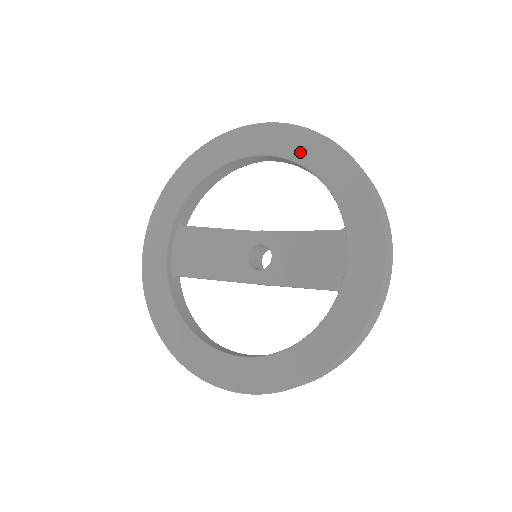
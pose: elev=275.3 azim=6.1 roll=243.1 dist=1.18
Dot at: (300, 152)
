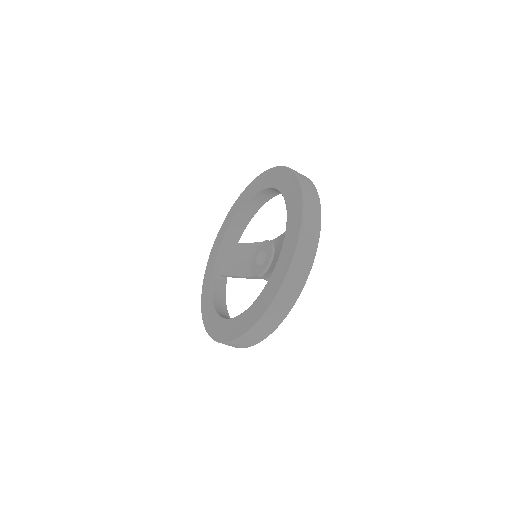
Dot at: (279, 182)
